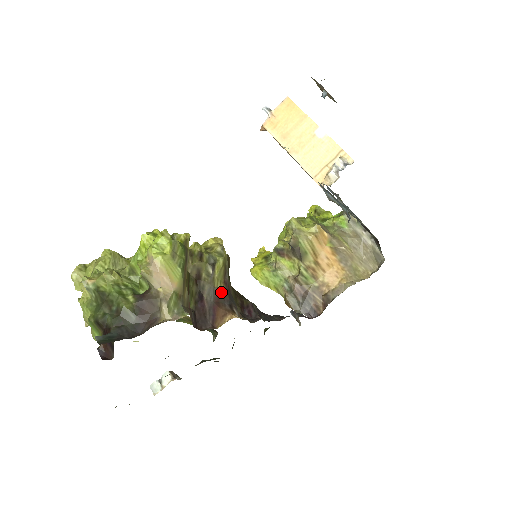
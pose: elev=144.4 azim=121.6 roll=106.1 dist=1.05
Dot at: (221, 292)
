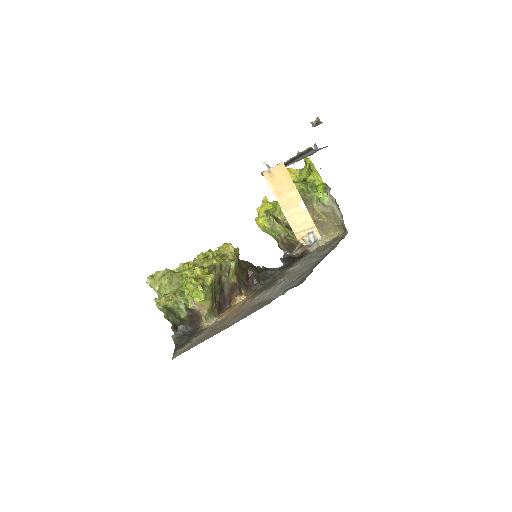
Dot at: (234, 284)
